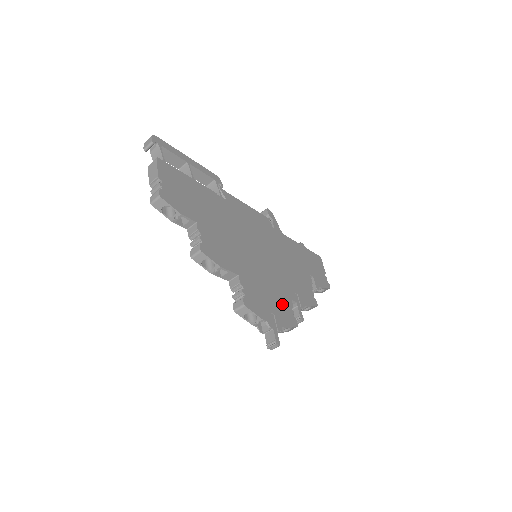
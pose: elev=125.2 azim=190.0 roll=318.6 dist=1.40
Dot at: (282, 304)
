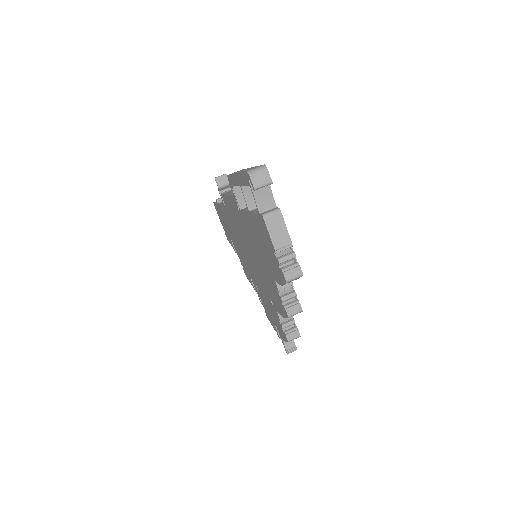
Dot at: occluded
